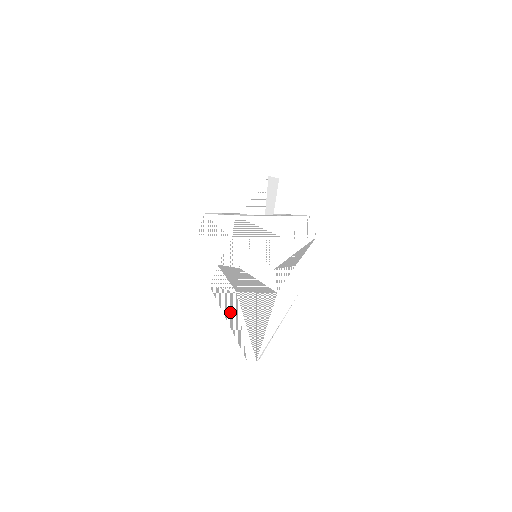
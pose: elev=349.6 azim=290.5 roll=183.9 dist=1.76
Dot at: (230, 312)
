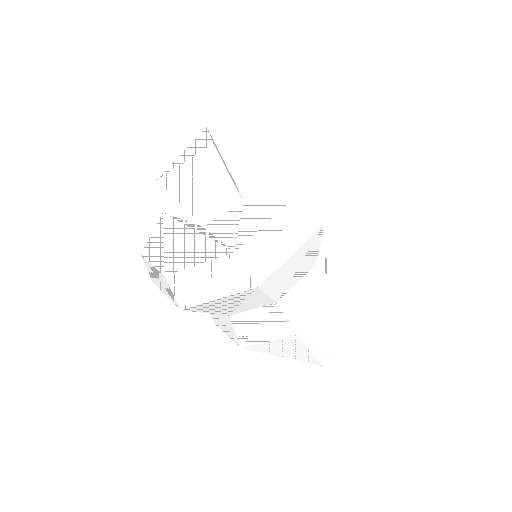
Dot at: occluded
